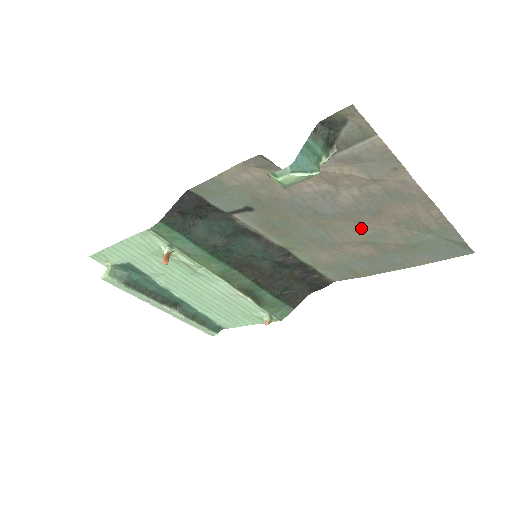
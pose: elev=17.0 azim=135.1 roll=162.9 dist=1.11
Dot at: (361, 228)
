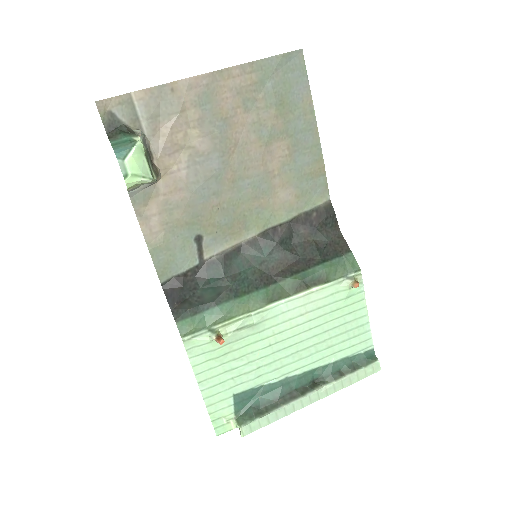
Dot at: (246, 144)
